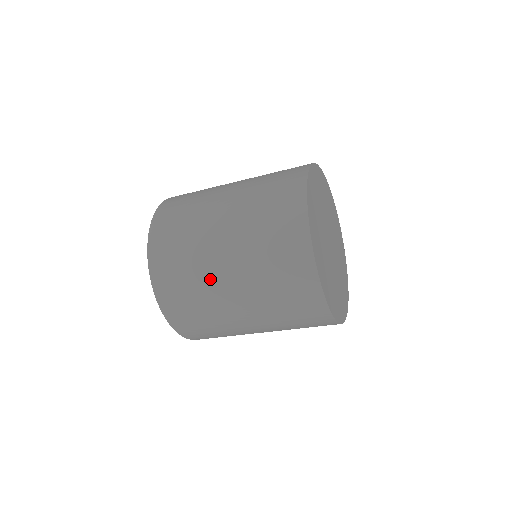
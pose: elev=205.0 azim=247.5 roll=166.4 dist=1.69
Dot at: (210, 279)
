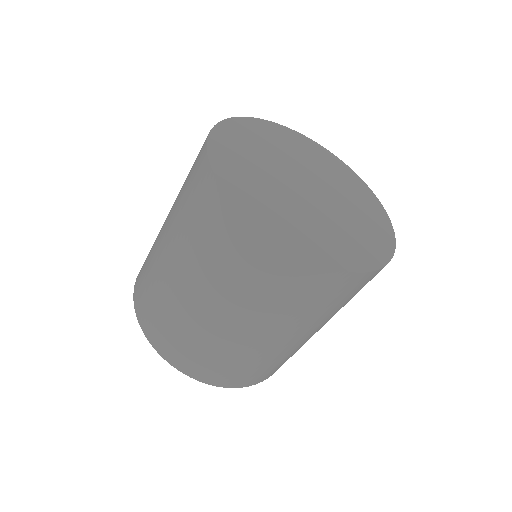
Dot at: occluded
